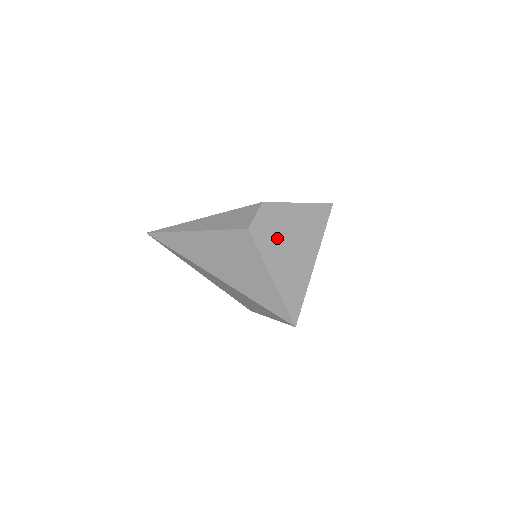
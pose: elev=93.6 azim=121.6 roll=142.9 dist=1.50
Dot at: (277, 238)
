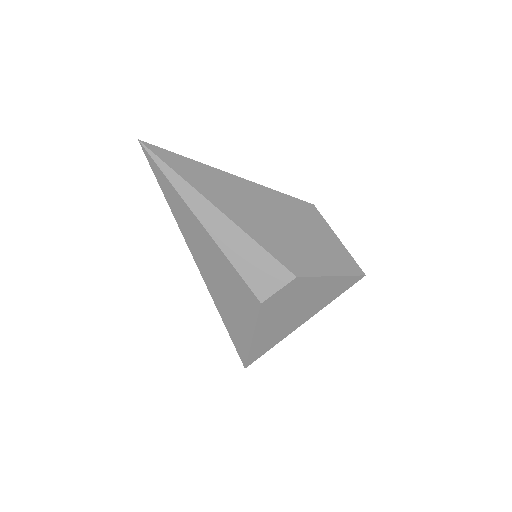
Dot at: (283, 310)
